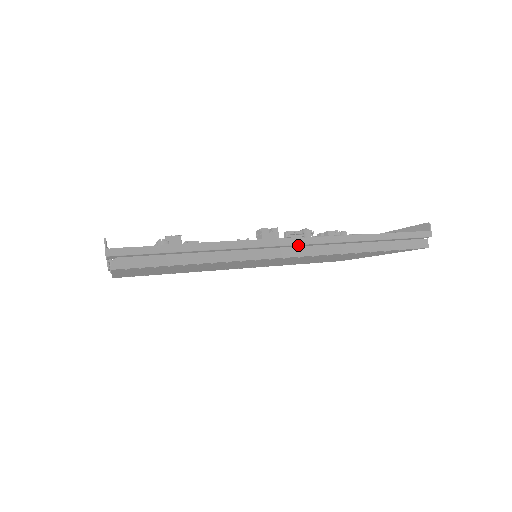
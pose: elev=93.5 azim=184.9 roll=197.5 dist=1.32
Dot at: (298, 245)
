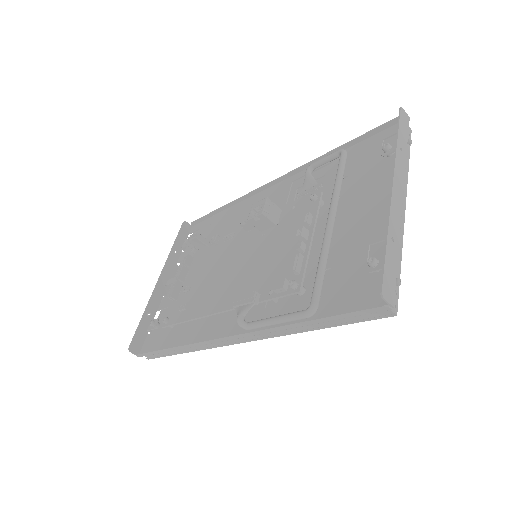
Dot at: occluded
